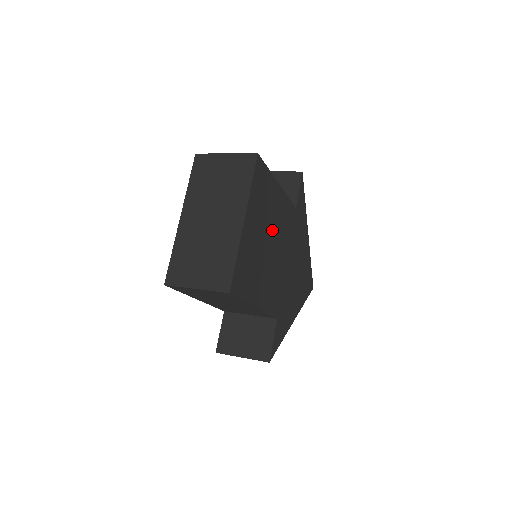
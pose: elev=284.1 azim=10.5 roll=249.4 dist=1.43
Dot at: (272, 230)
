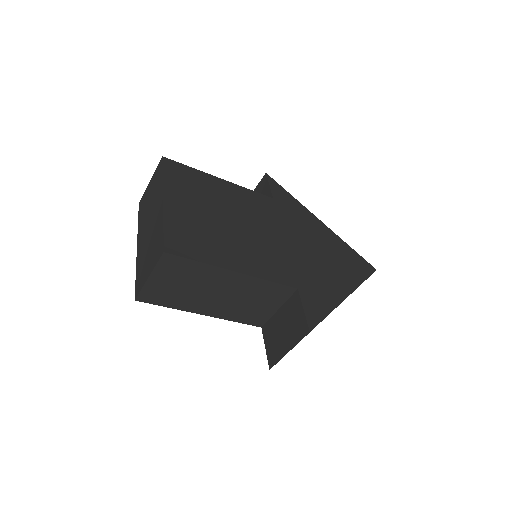
Dot at: (230, 211)
